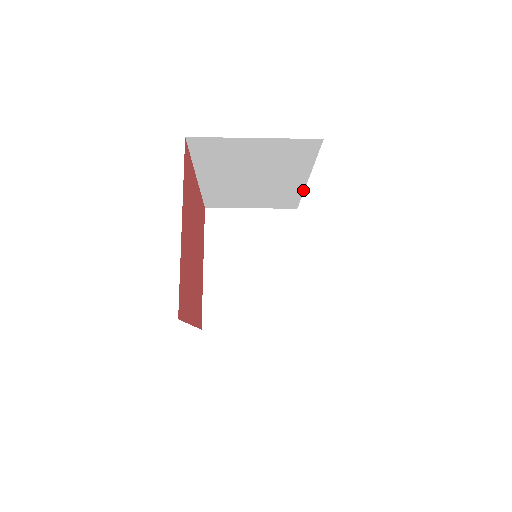
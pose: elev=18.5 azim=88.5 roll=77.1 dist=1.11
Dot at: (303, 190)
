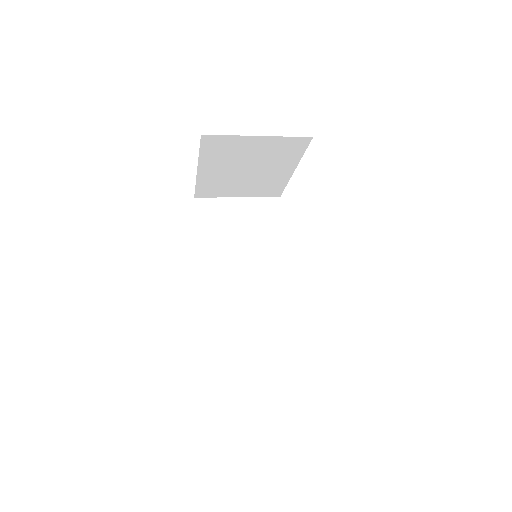
Dot at: occluded
